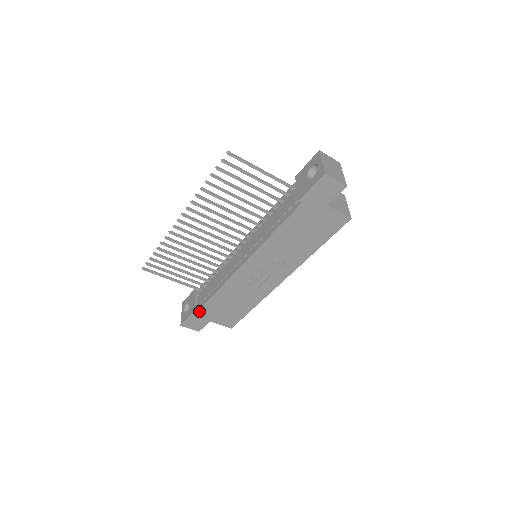
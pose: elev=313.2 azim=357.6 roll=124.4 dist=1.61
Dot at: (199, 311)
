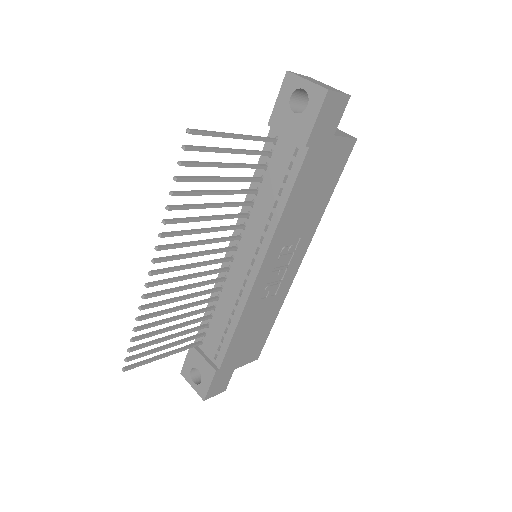
Dot at: (220, 367)
